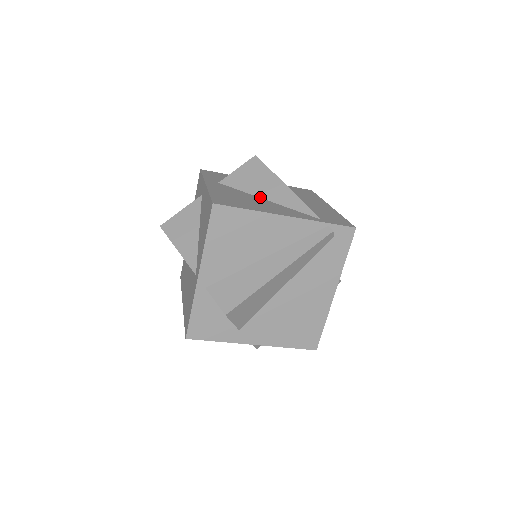
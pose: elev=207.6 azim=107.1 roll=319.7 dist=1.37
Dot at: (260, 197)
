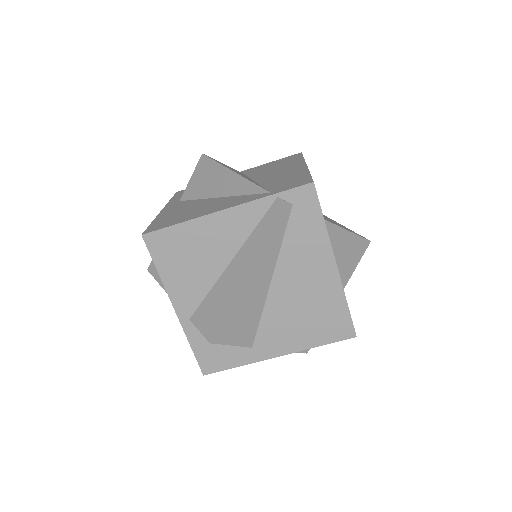
Dot at: (213, 197)
